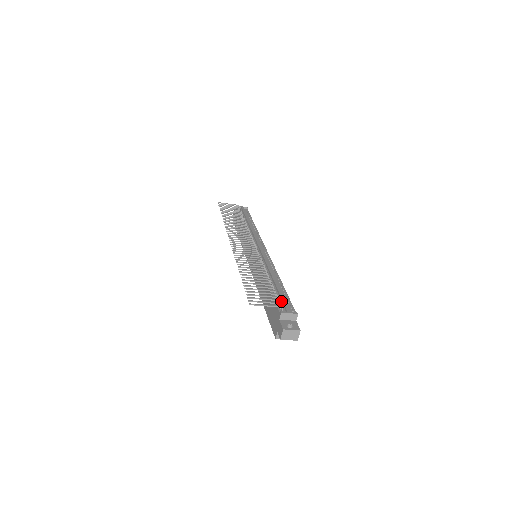
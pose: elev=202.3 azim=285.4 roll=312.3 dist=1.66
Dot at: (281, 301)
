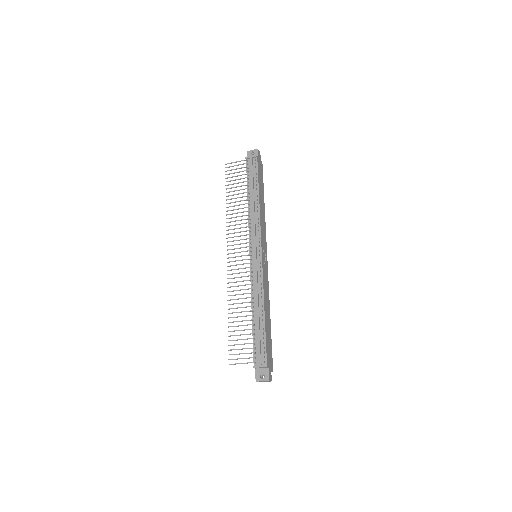
Dot at: (258, 347)
